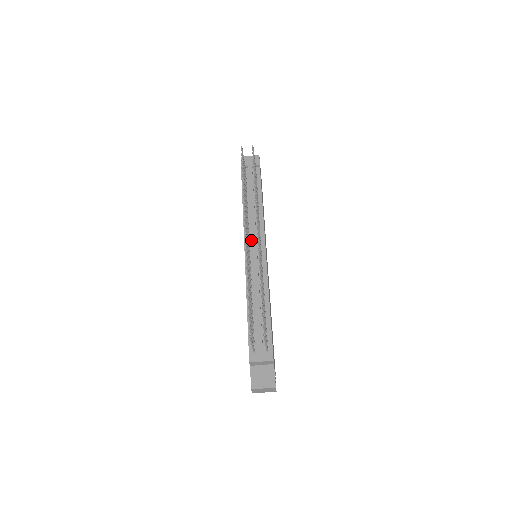
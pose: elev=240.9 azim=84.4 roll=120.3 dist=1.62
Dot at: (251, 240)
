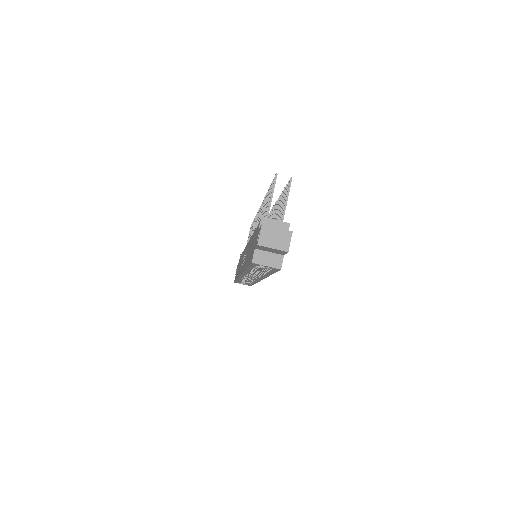
Dot at: occluded
